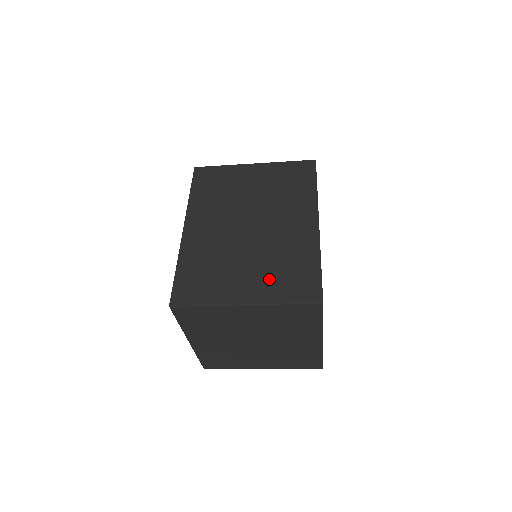
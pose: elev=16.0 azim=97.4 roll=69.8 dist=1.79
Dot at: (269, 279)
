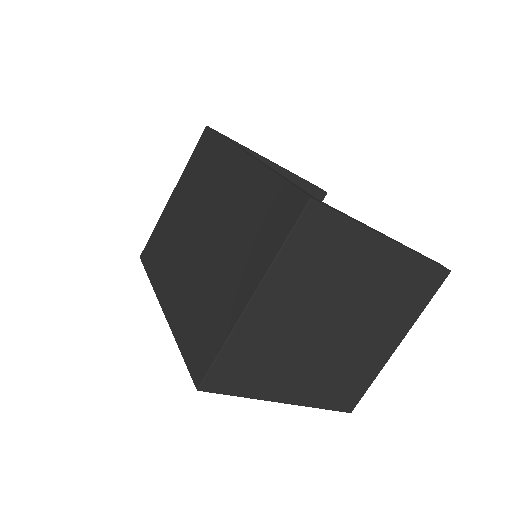
Dot at: (250, 250)
